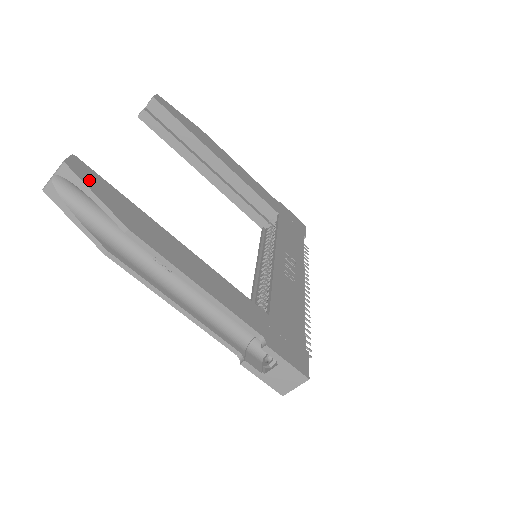
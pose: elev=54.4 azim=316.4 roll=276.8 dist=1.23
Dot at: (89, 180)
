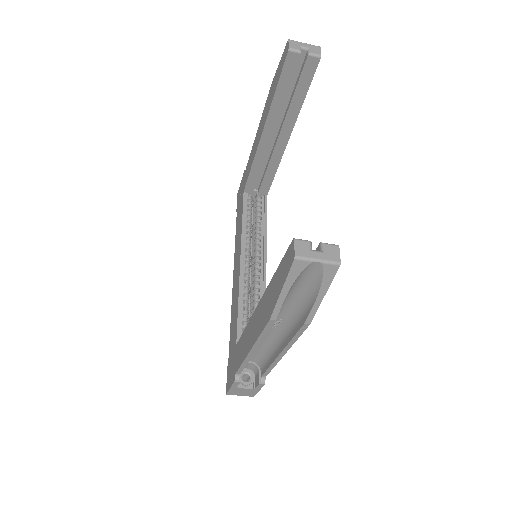
Dot at: occluded
